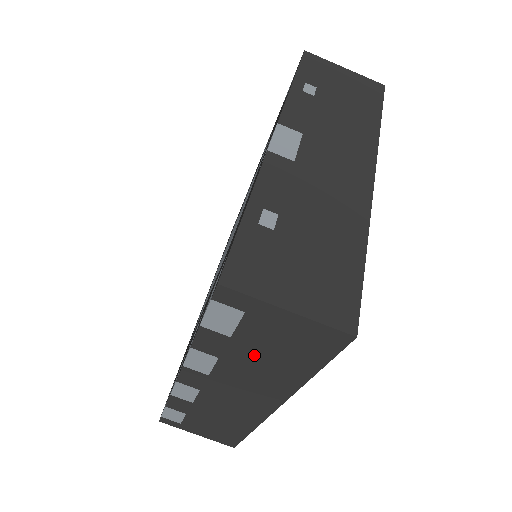
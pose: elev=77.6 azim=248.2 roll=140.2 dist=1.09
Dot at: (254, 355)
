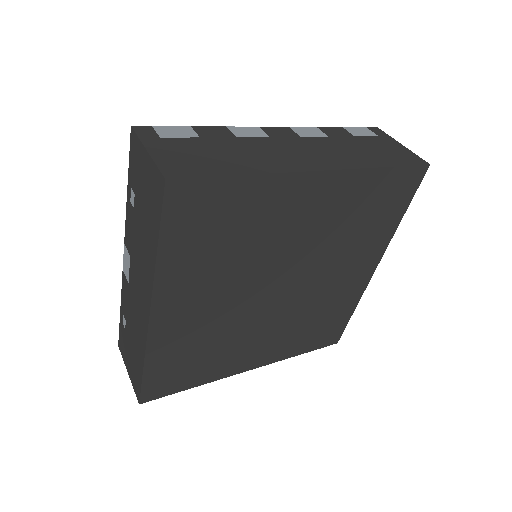
Dot at: (357, 146)
